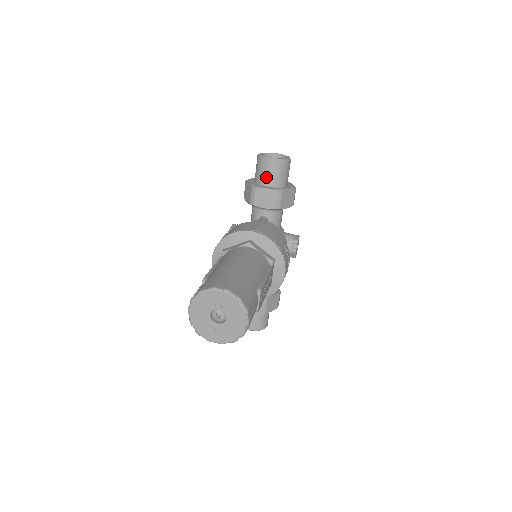
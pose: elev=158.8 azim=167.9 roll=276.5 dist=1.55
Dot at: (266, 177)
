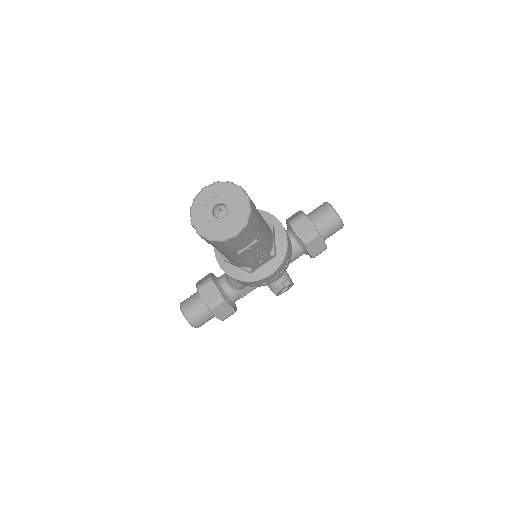
Dot at: (318, 217)
